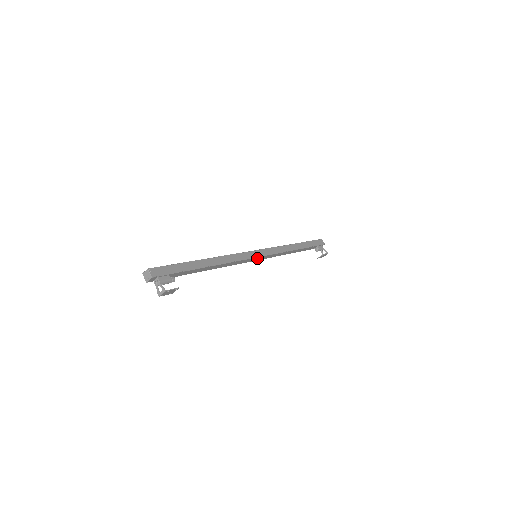
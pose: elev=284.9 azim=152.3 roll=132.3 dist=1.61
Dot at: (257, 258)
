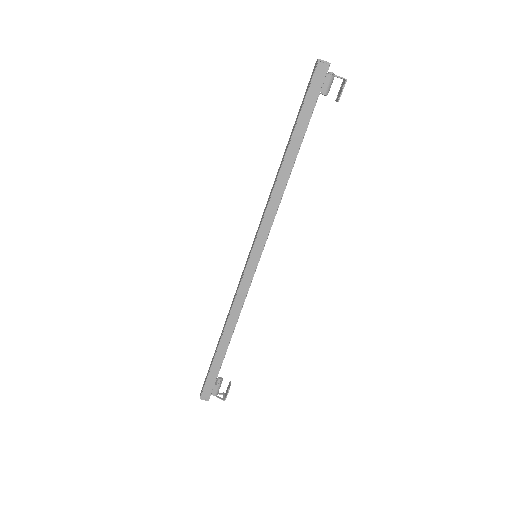
Dot at: (259, 258)
